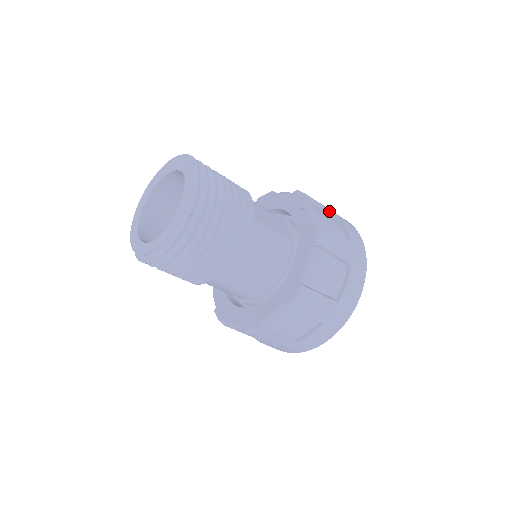
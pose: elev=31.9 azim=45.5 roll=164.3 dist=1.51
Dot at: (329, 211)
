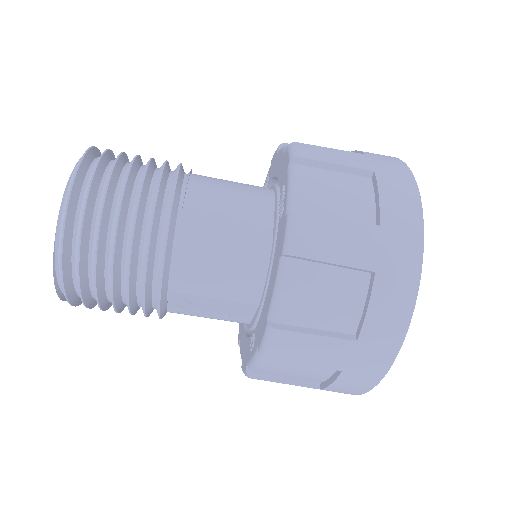
Dot at: occluded
